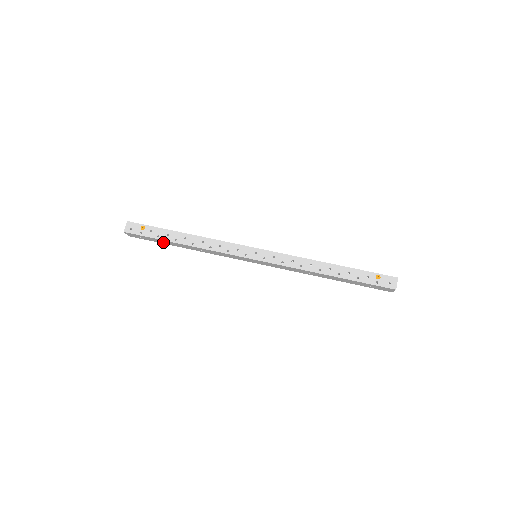
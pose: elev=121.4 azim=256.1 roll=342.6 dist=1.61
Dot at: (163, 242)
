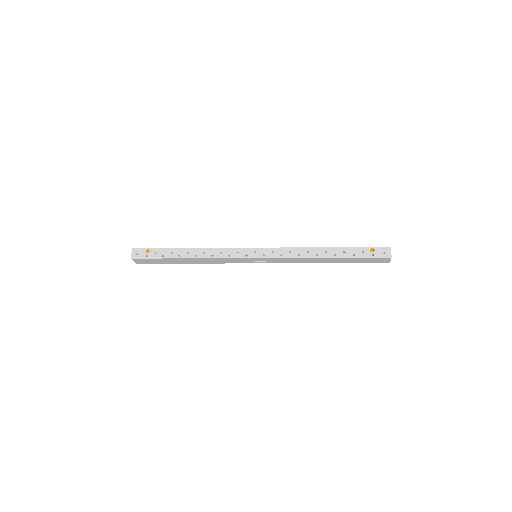
Dot at: (168, 261)
